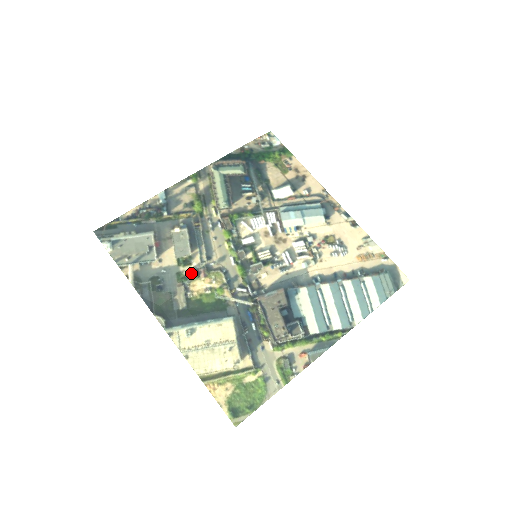
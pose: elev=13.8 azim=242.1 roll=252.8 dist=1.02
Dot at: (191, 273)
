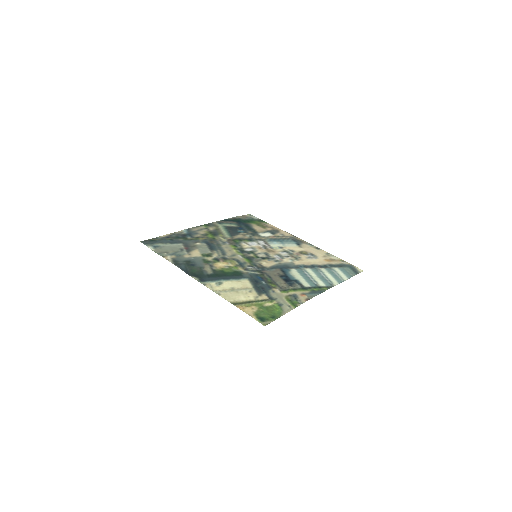
Dot at: (213, 260)
